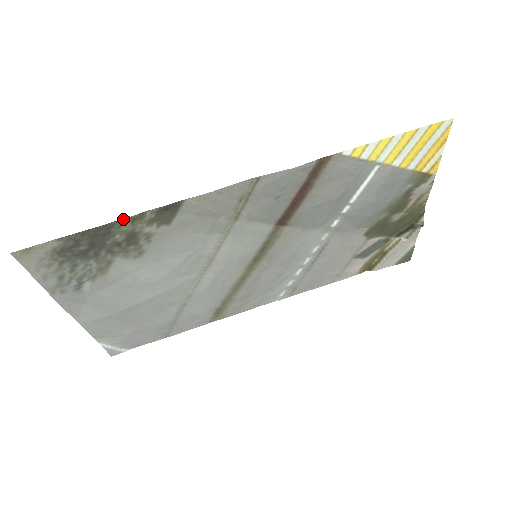
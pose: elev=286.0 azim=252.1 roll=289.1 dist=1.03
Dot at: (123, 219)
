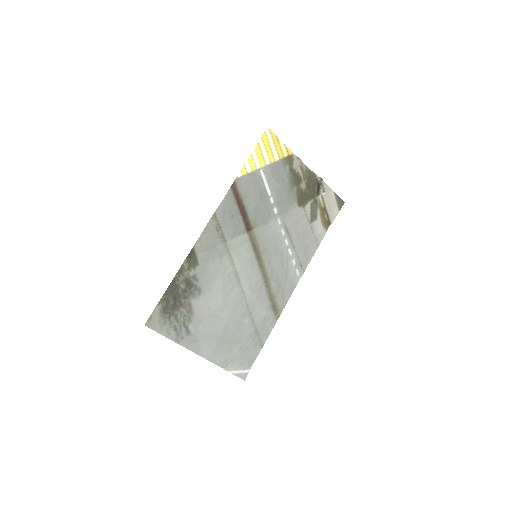
Dot at: (176, 275)
